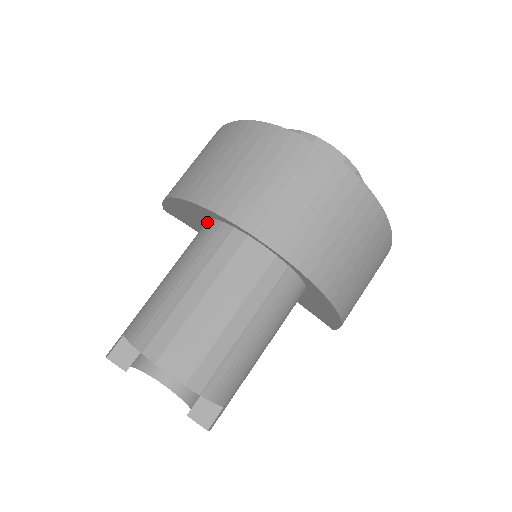
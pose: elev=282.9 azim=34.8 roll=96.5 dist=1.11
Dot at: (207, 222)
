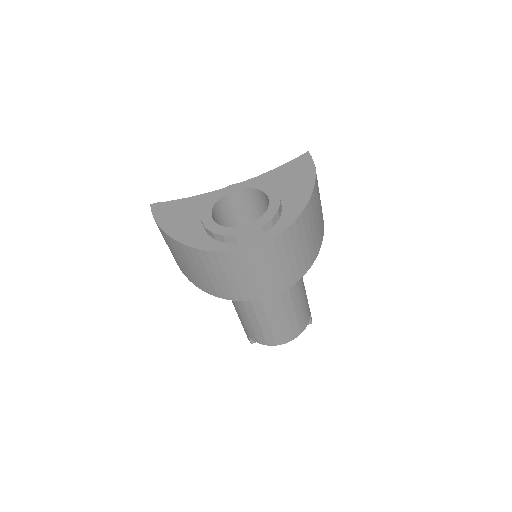
Dot at: occluded
